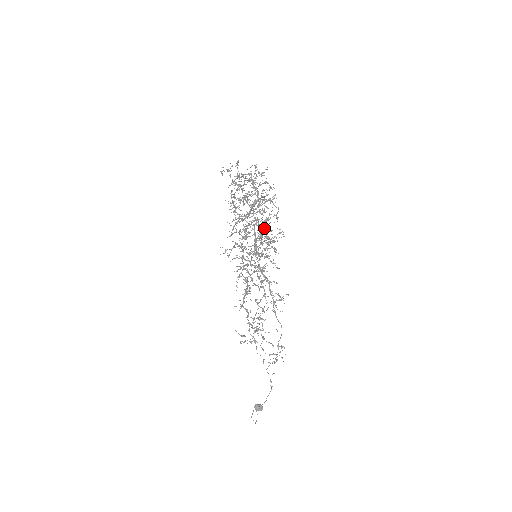
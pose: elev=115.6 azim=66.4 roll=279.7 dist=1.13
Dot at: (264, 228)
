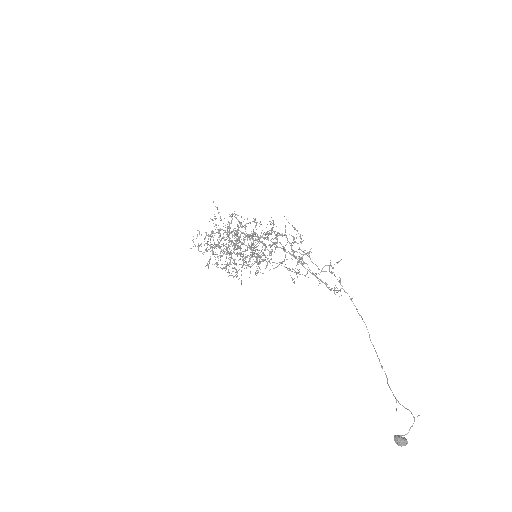
Dot at: occluded
